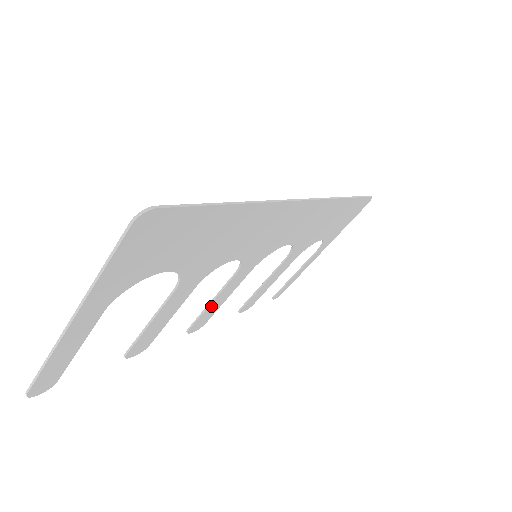
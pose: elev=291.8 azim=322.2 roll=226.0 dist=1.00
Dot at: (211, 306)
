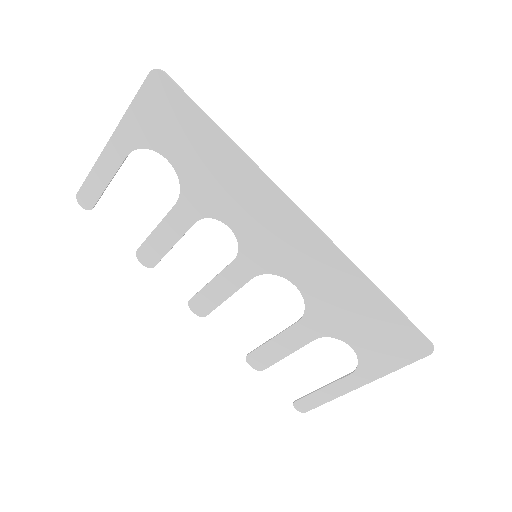
Dot at: (211, 287)
